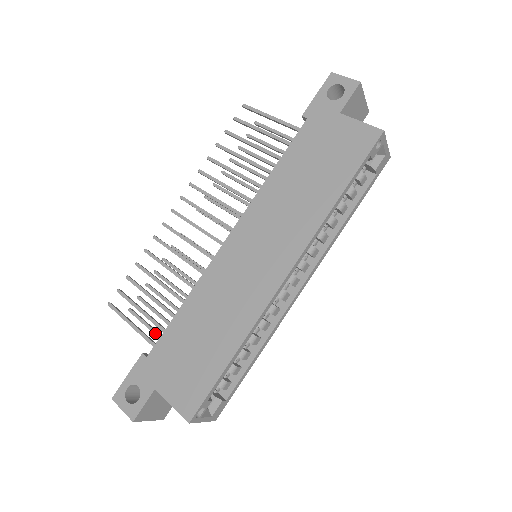
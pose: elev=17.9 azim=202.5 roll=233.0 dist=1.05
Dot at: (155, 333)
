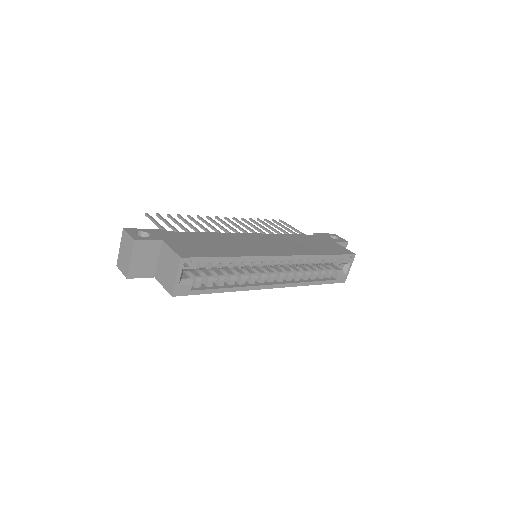
Dot at: occluded
